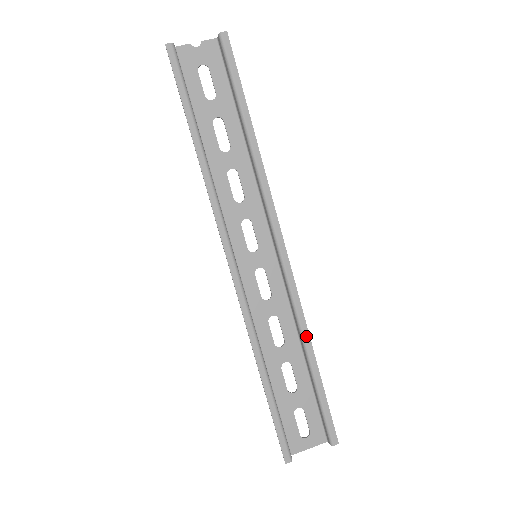
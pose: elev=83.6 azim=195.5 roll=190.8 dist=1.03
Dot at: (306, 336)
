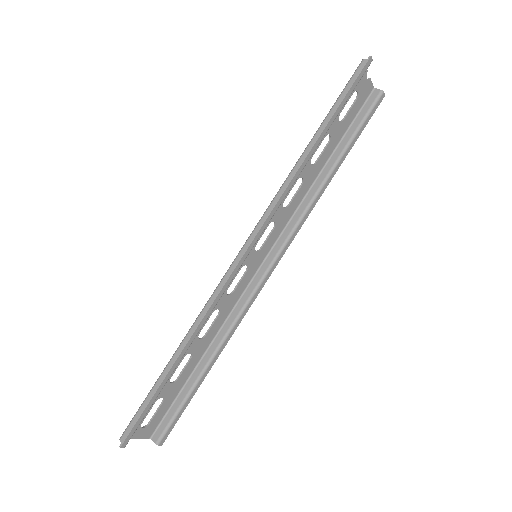
Dot at: (225, 344)
